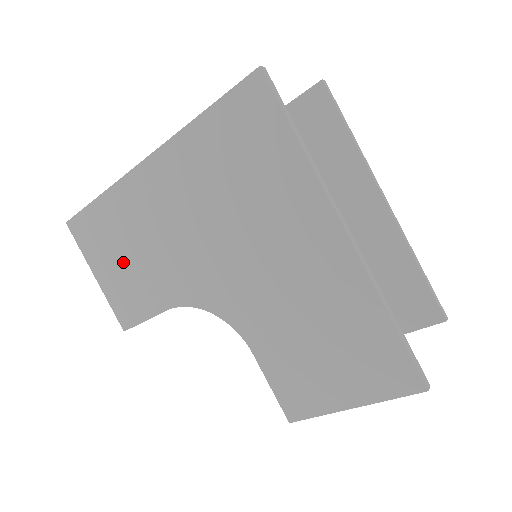
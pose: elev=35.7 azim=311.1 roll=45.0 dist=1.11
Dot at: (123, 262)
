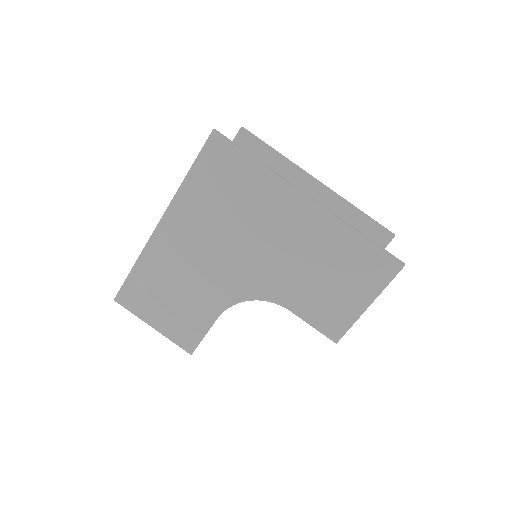
Dot at: (170, 303)
